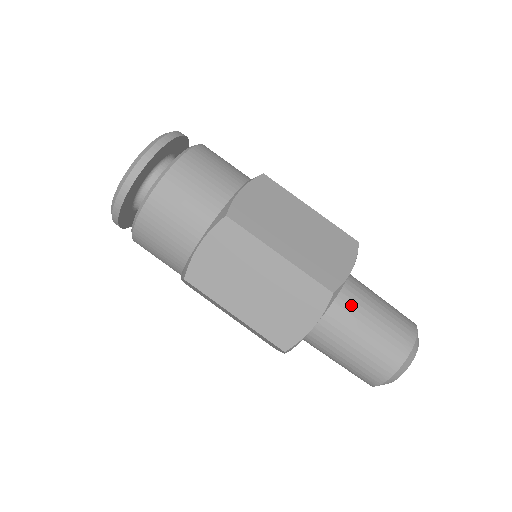
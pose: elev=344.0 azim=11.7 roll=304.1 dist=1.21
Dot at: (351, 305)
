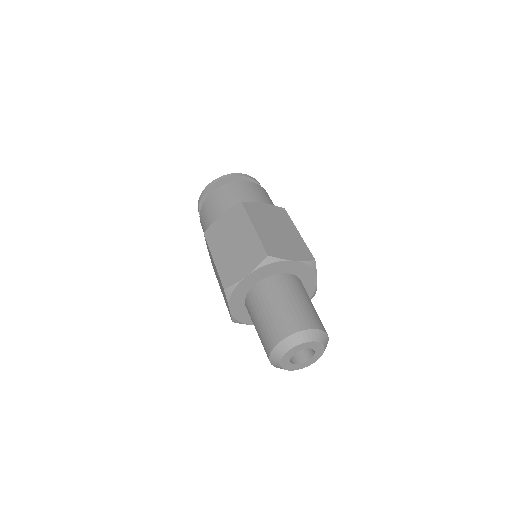
Dot at: (255, 301)
